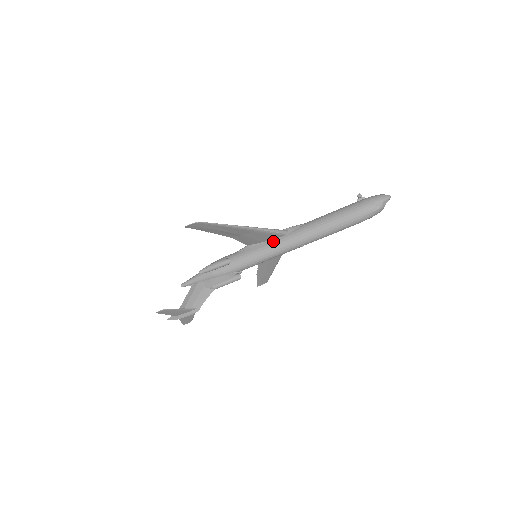
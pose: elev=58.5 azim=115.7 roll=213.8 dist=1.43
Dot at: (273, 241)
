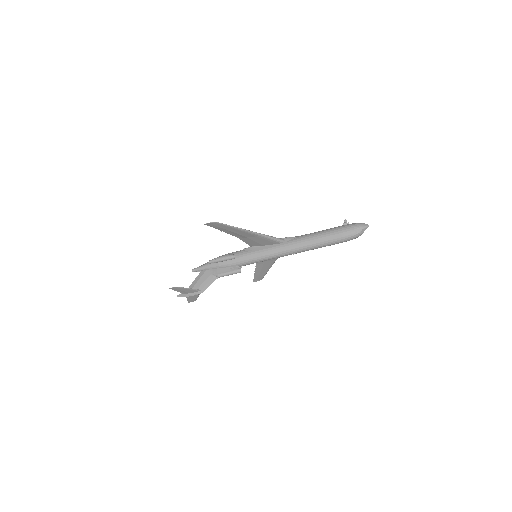
Dot at: (271, 246)
